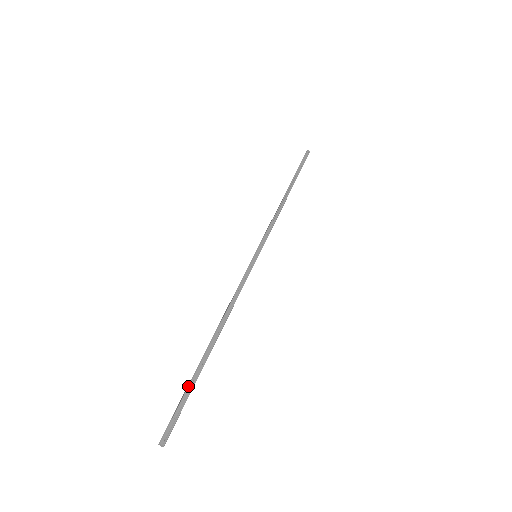
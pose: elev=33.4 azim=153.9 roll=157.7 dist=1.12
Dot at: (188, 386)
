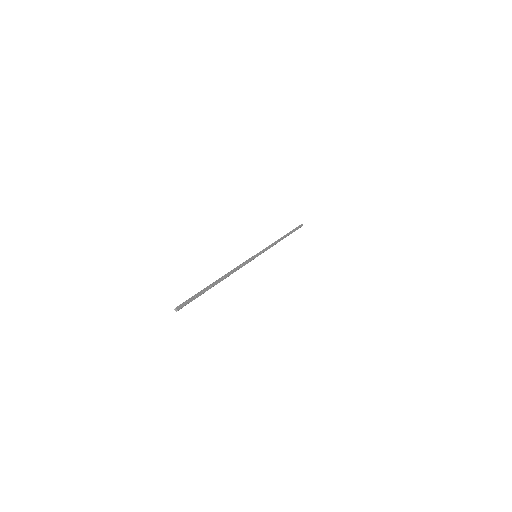
Dot at: occluded
